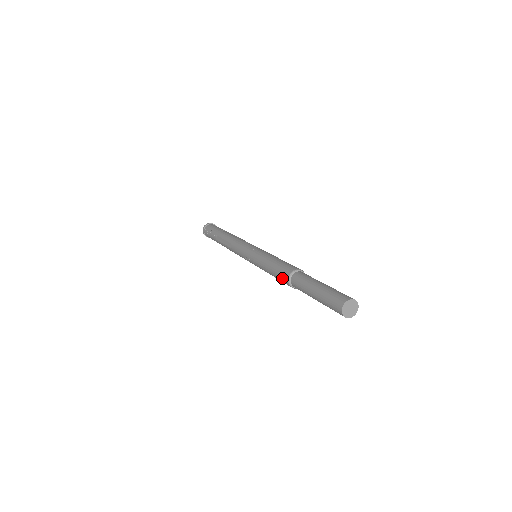
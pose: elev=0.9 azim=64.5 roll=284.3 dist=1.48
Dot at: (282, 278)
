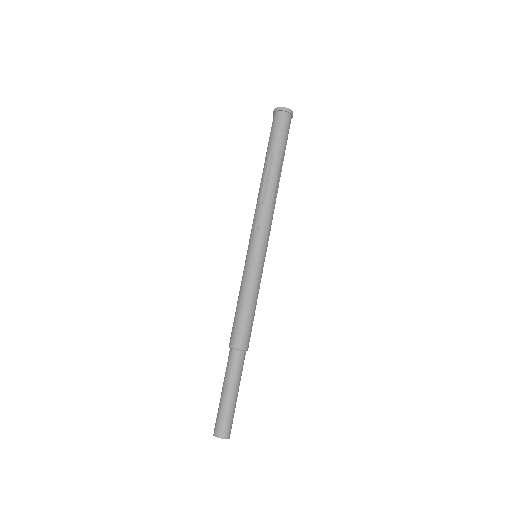
Dot at: occluded
